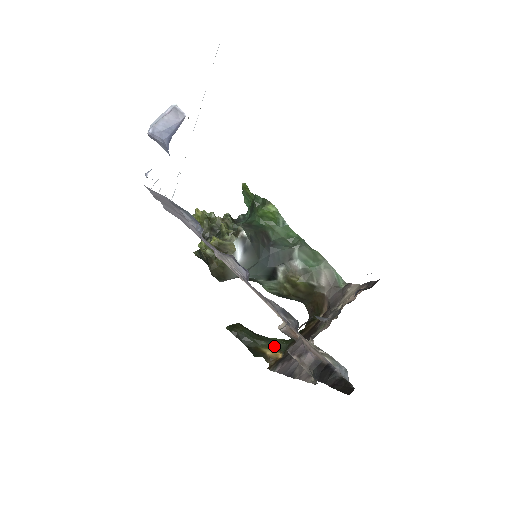
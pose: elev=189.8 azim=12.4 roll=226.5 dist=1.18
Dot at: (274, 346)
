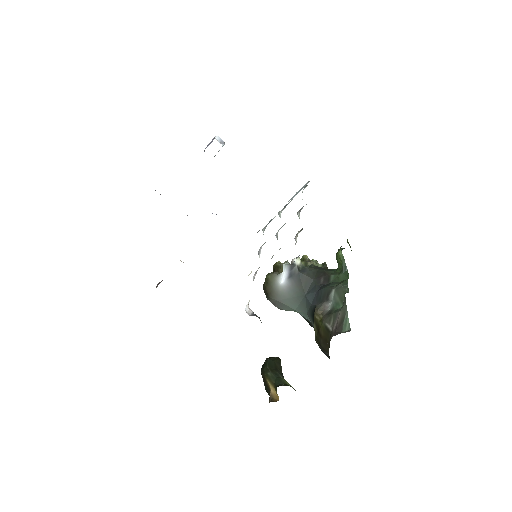
Dot at: (275, 382)
